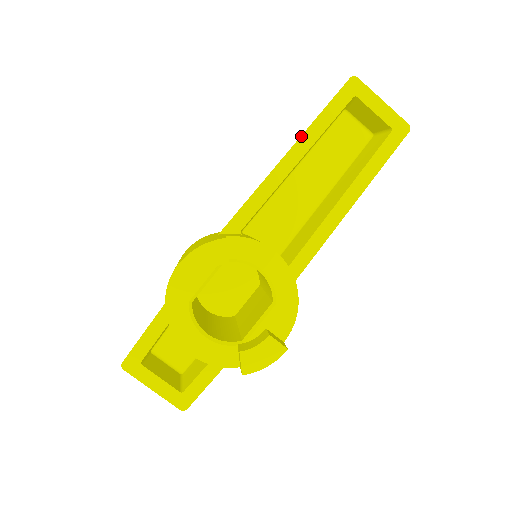
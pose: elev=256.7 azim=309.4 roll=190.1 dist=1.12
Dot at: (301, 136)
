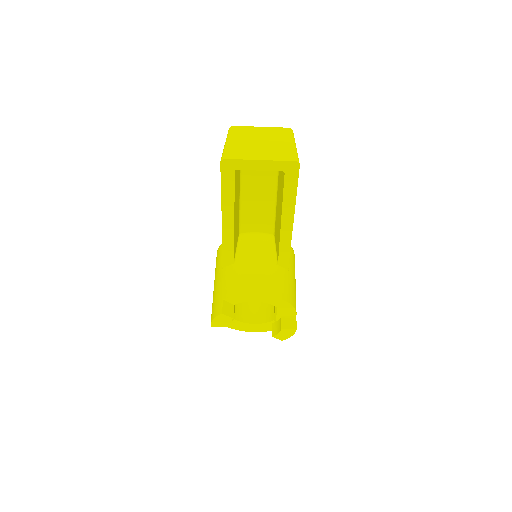
Dot at: (221, 210)
